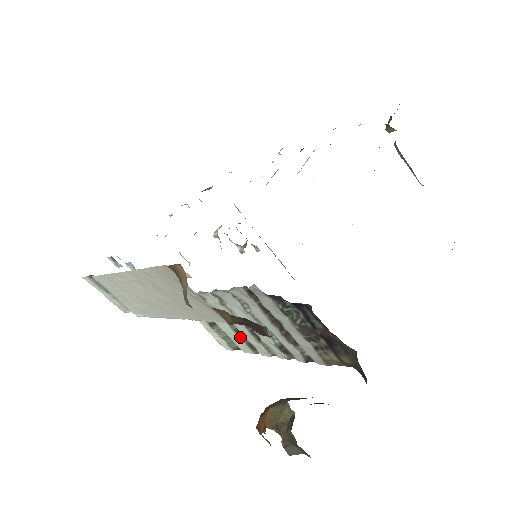
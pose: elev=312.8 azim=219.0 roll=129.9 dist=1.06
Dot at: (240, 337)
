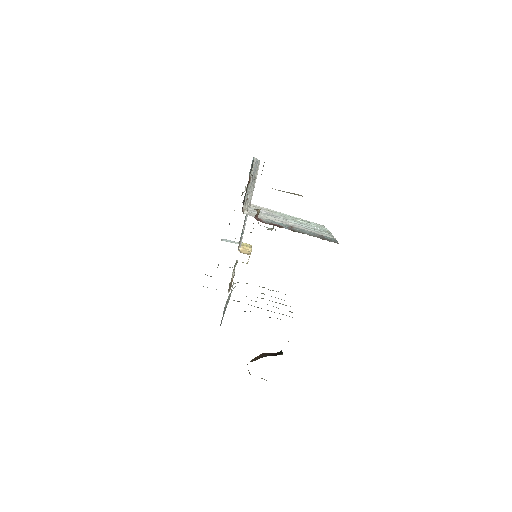
Dot at: occluded
